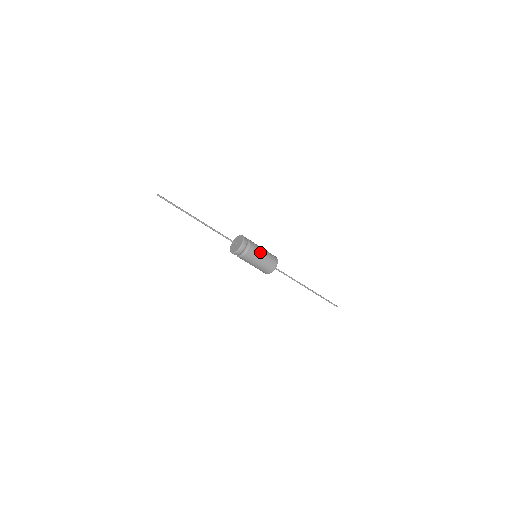
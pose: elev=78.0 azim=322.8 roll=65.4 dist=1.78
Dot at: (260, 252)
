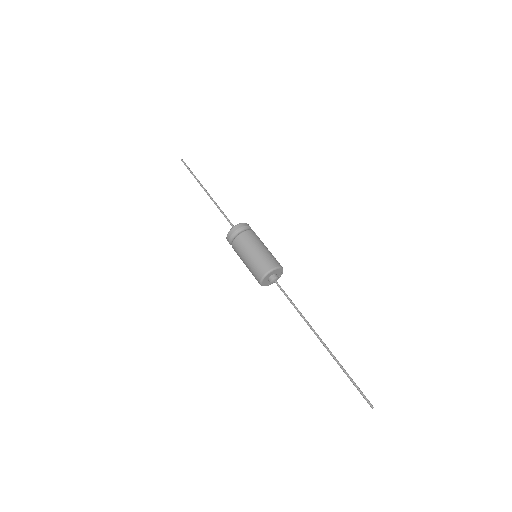
Dot at: (259, 243)
